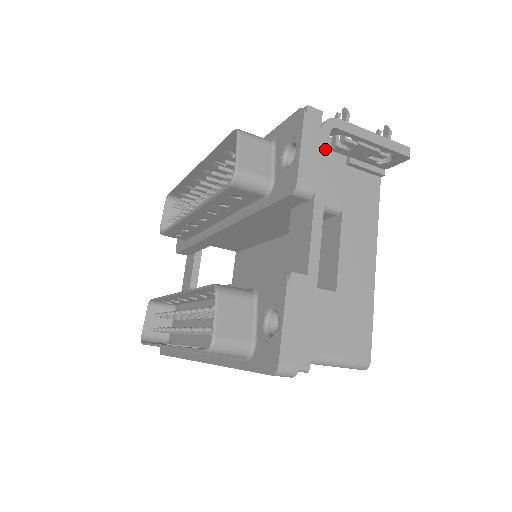
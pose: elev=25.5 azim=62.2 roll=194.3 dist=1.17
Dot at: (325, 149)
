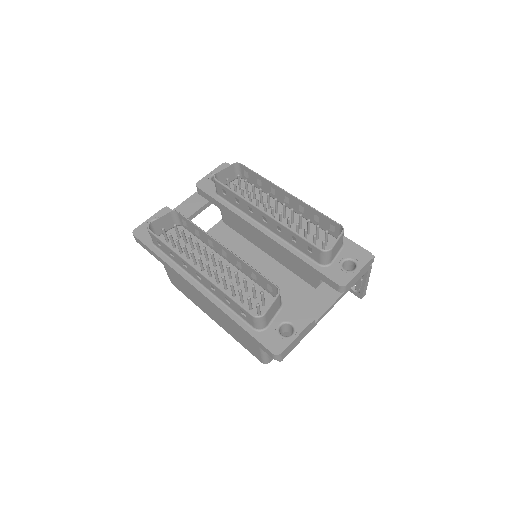
Dot at: (360, 277)
